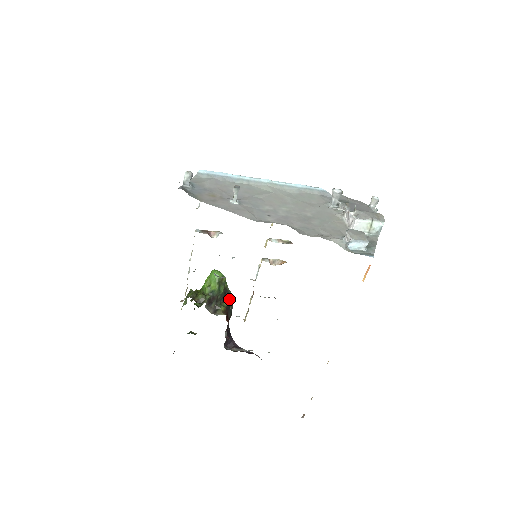
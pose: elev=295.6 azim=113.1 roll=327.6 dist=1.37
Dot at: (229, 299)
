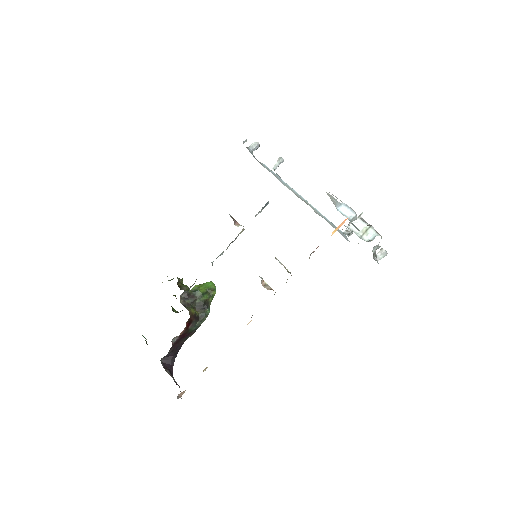
Dot at: (203, 312)
